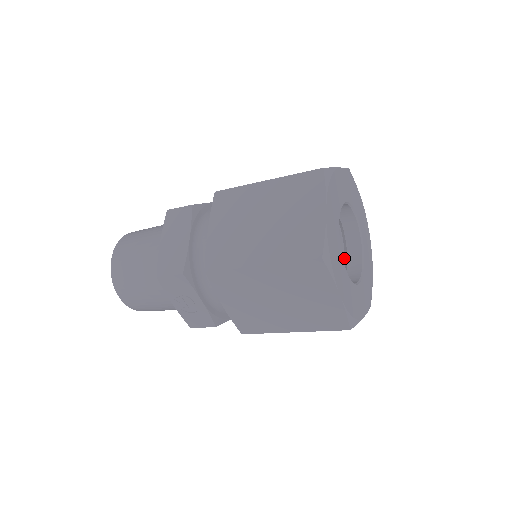
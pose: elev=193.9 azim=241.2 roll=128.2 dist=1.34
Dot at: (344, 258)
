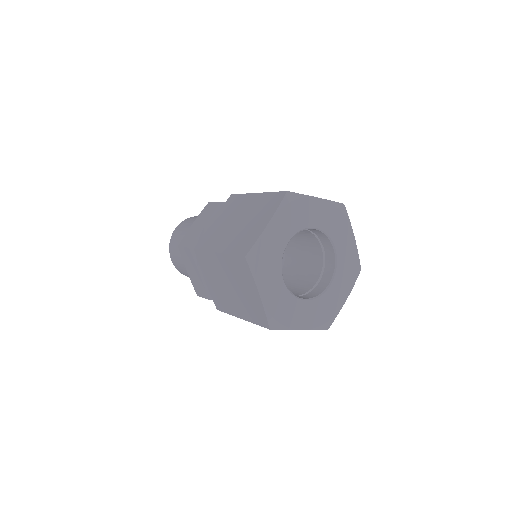
Dot at: (322, 246)
